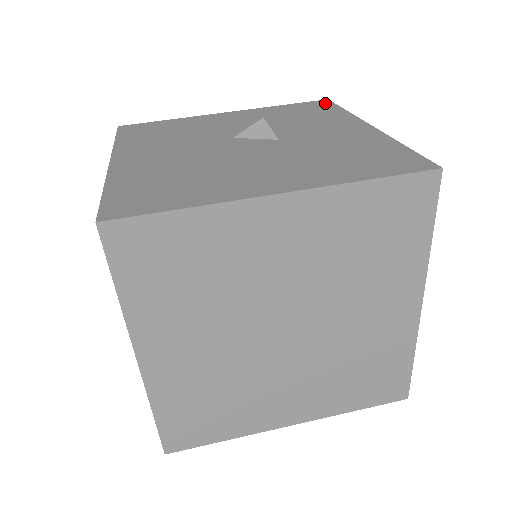
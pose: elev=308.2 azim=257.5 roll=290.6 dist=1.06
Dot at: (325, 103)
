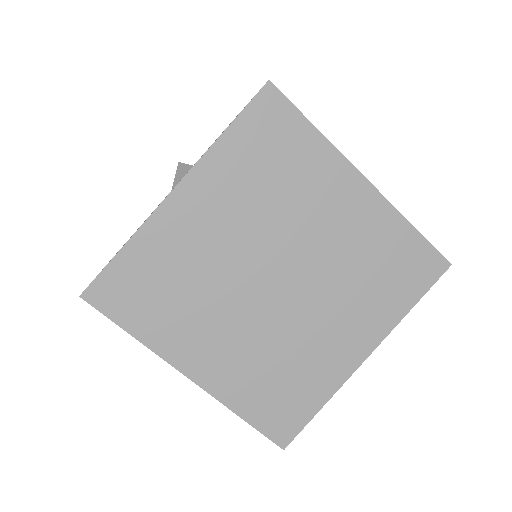
Dot at: occluded
